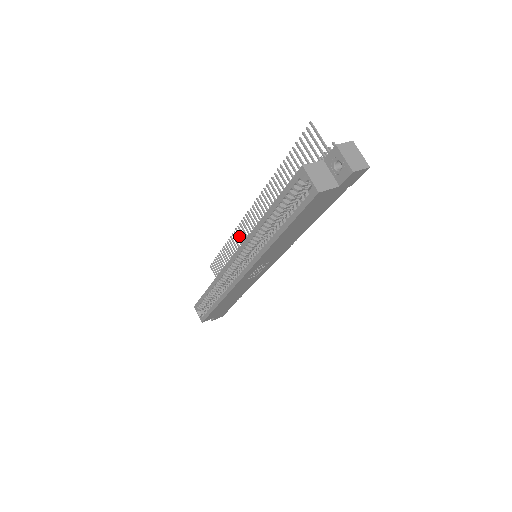
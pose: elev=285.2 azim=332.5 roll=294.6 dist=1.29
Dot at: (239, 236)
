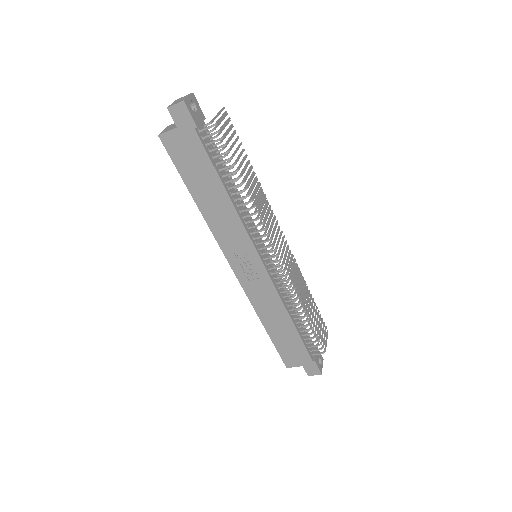
Dot at: (290, 259)
